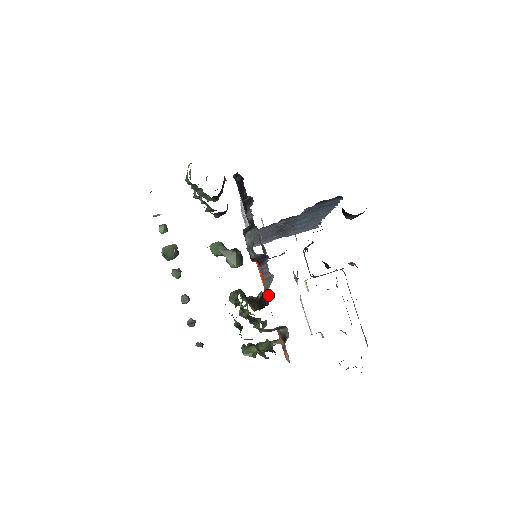
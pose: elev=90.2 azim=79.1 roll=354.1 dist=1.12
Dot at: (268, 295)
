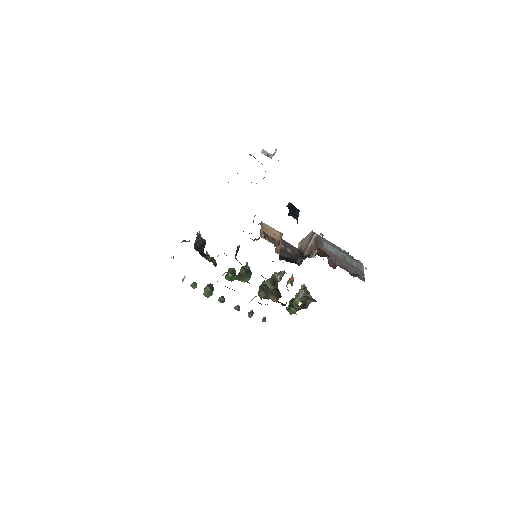
Dot at: (280, 278)
